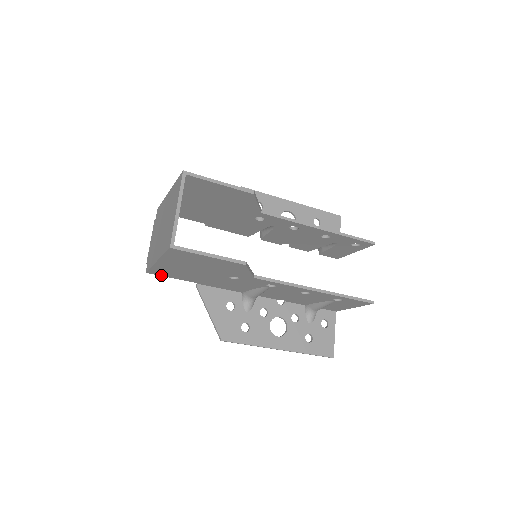
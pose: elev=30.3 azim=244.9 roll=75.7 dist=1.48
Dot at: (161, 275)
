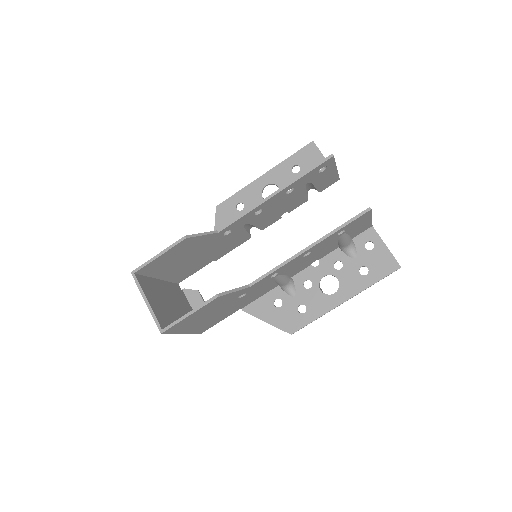
Dot at: (211, 326)
